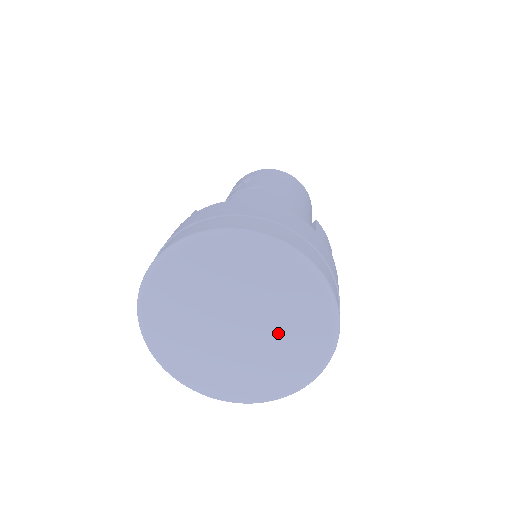
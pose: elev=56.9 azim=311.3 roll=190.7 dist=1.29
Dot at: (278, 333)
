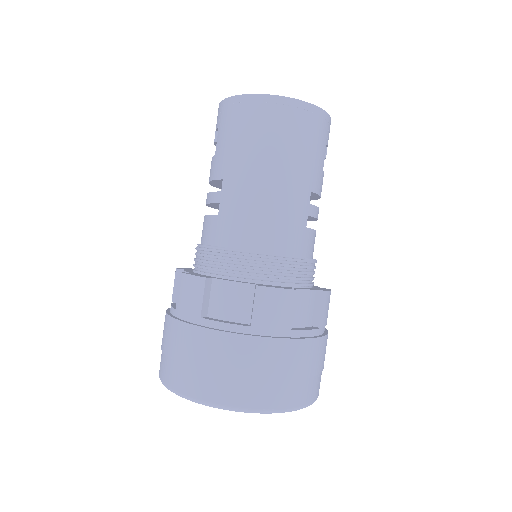
Dot at: occluded
